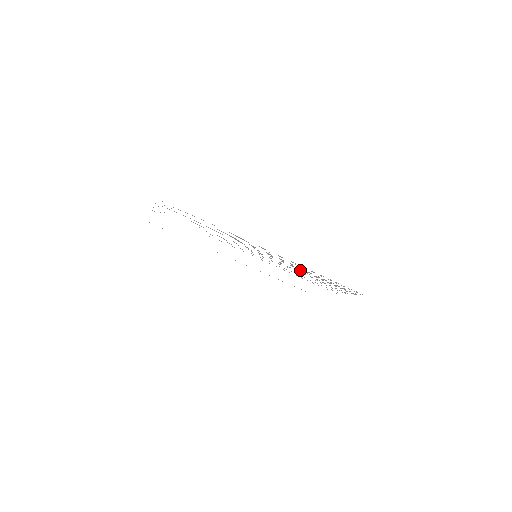
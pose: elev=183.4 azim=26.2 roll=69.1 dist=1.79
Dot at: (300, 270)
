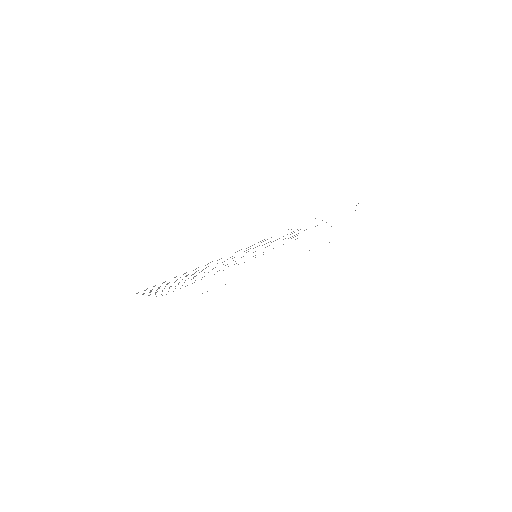
Dot at: occluded
